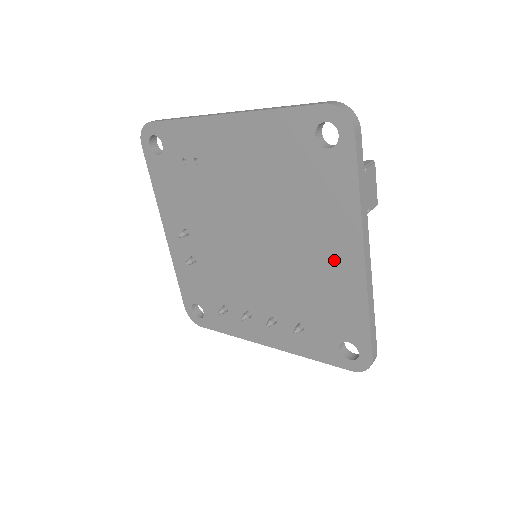
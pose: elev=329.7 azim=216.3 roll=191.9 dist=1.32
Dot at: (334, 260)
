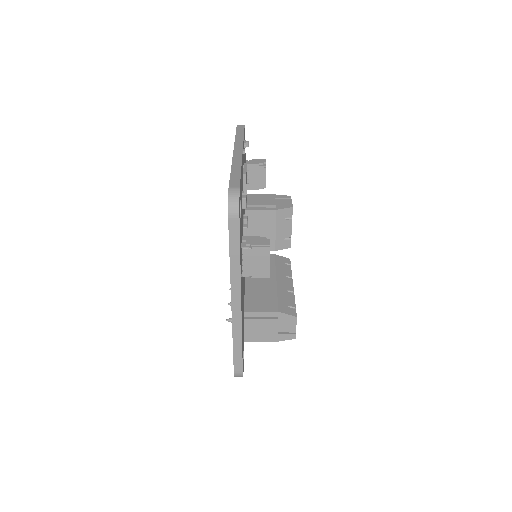
Dot at: occluded
